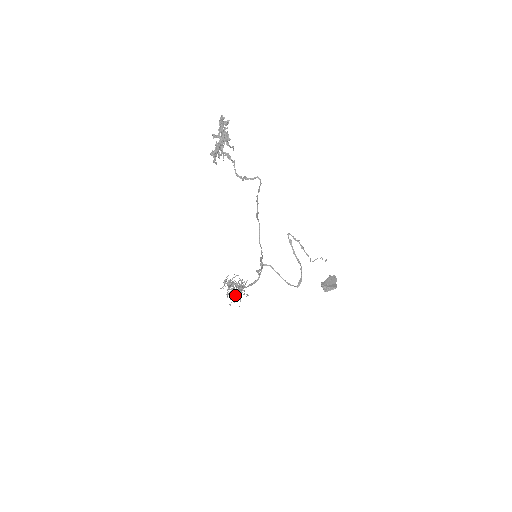
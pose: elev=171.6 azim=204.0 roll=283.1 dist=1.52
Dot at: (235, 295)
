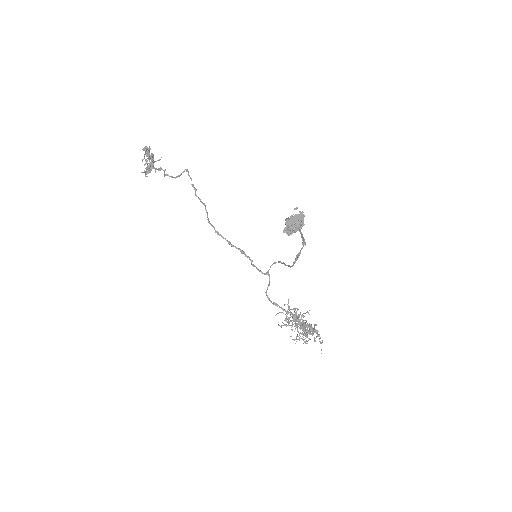
Dot at: (305, 336)
